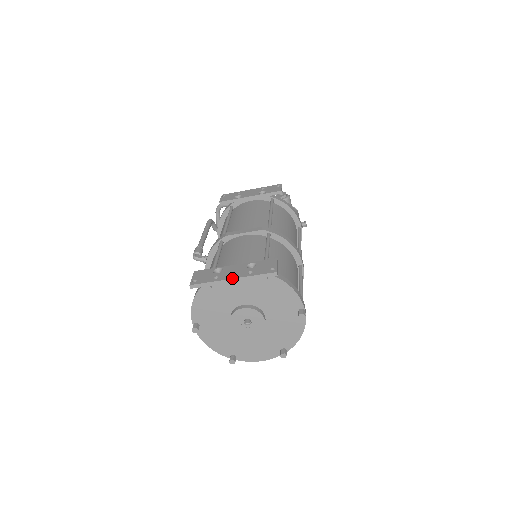
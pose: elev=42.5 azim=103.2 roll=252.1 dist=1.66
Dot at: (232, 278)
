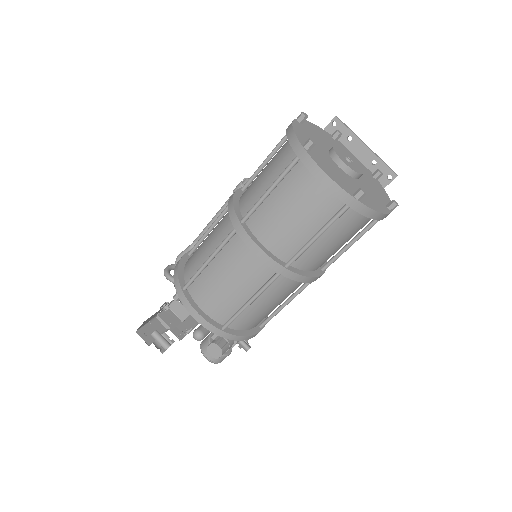
Dot at: (367, 146)
